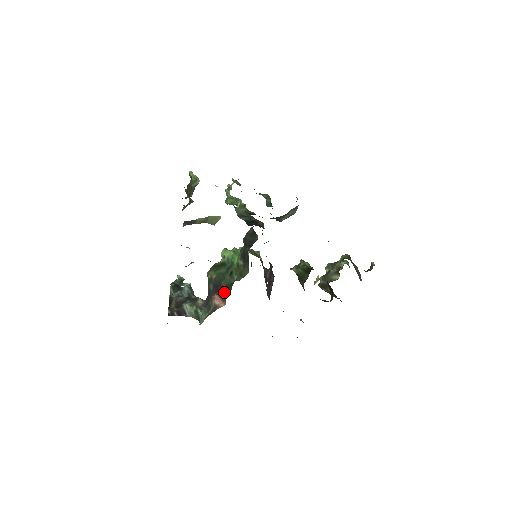
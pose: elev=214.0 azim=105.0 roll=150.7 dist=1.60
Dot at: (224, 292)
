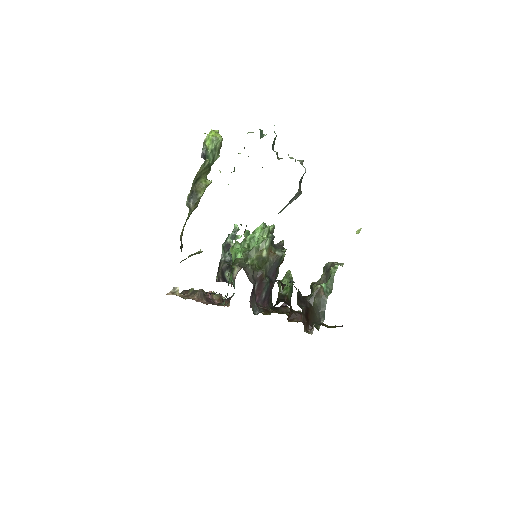
Dot at: occluded
